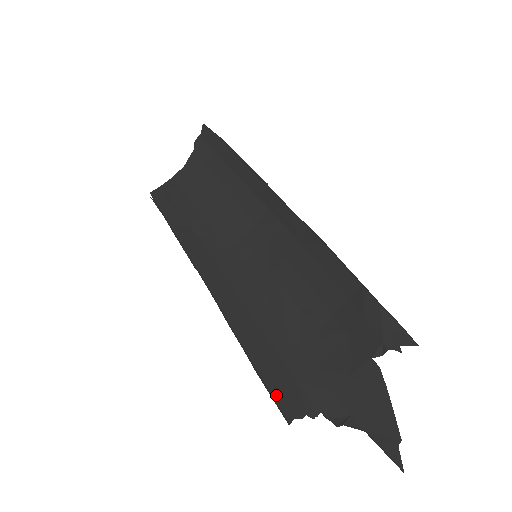
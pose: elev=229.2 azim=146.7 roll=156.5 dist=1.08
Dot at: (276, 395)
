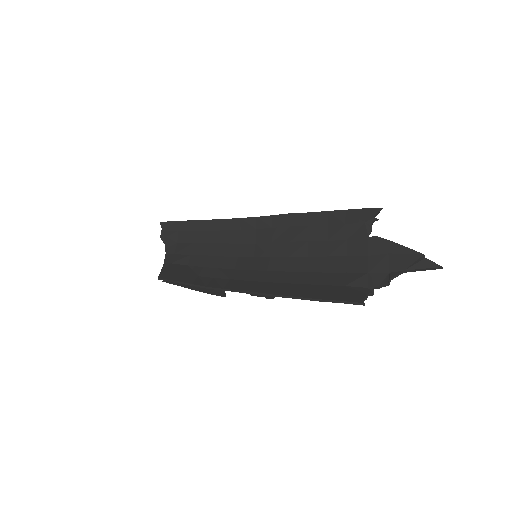
Dot at: (341, 299)
